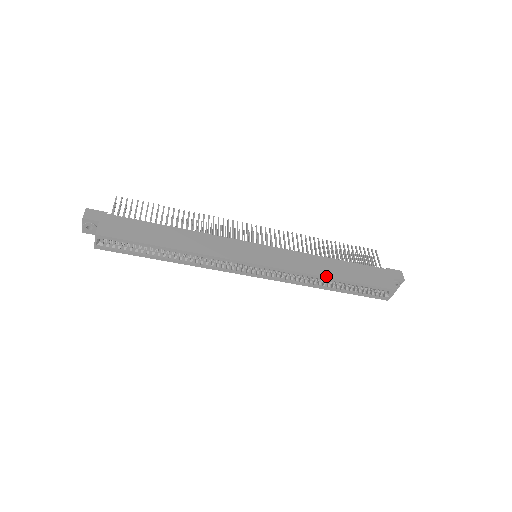
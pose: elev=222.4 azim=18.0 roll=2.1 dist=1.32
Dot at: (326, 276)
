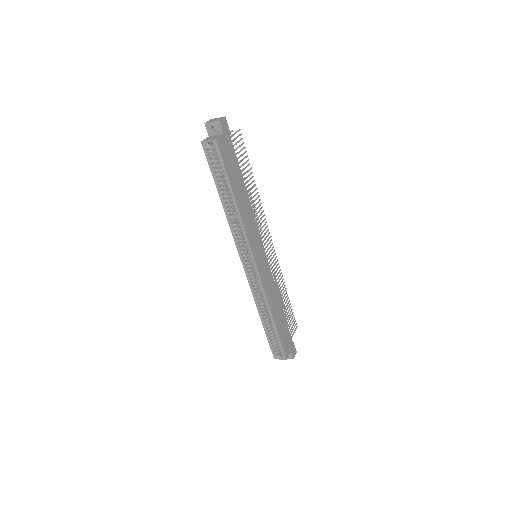
Dot at: (272, 311)
